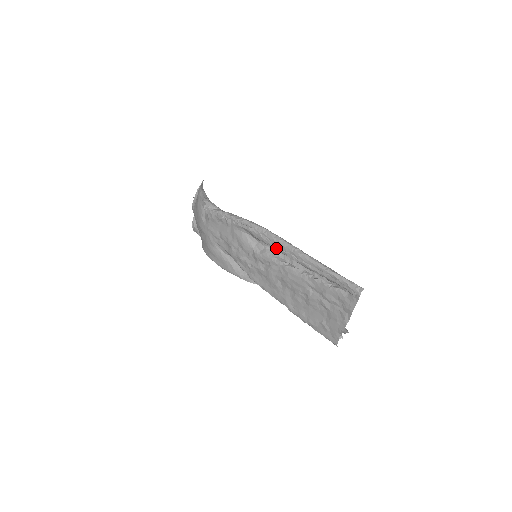
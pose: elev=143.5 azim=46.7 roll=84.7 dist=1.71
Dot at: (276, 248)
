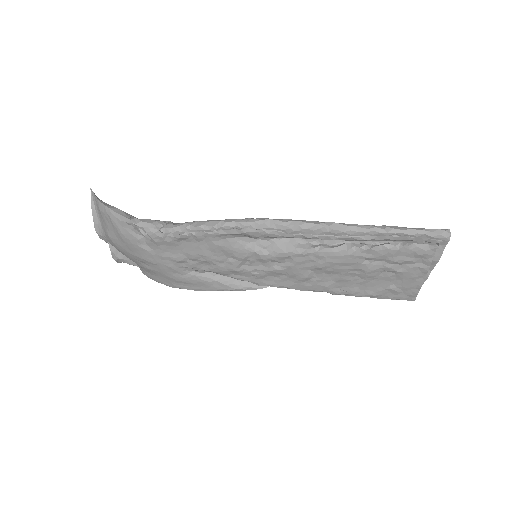
Dot at: (298, 237)
